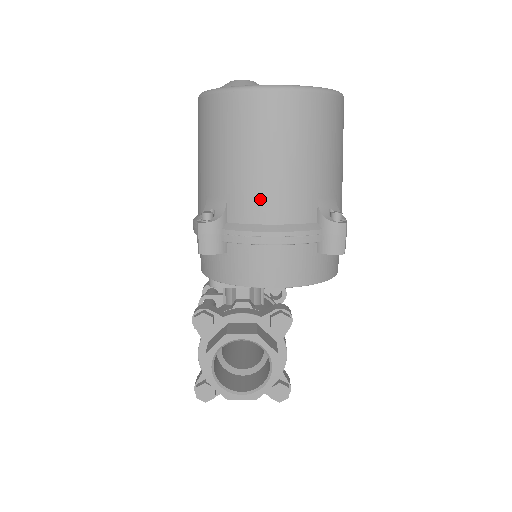
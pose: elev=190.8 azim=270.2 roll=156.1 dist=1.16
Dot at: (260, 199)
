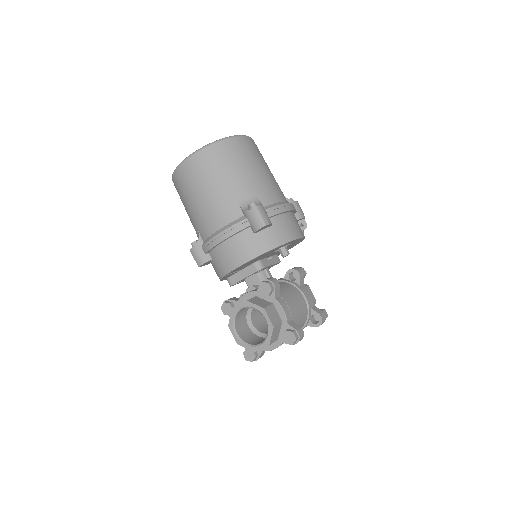
Dot at: (207, 220)
